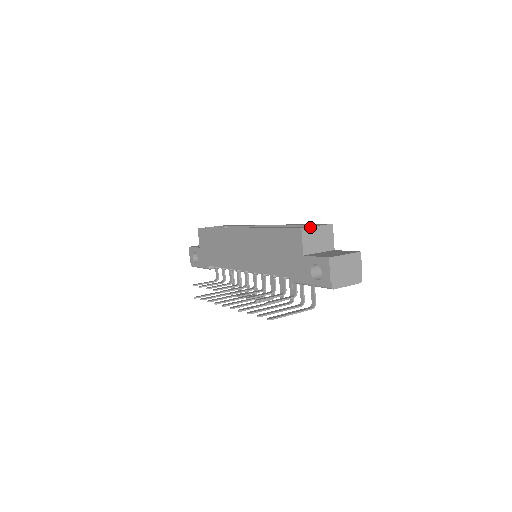
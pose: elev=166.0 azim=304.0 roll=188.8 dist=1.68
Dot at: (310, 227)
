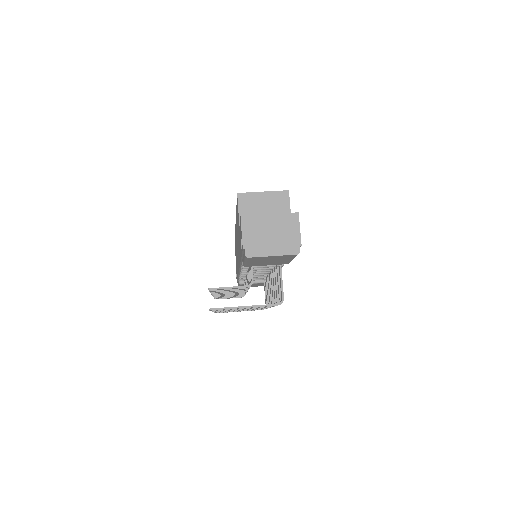
Dot at: (251, 193)
